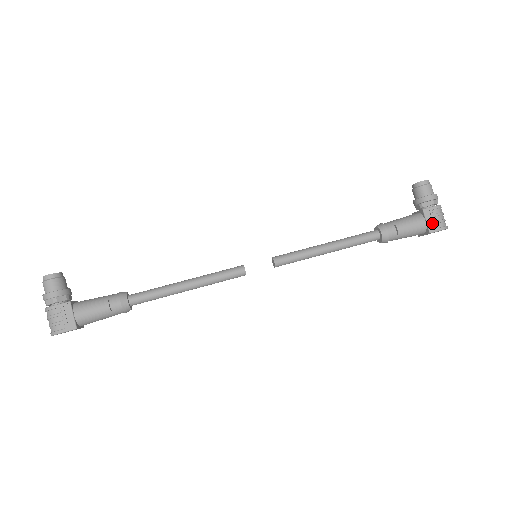
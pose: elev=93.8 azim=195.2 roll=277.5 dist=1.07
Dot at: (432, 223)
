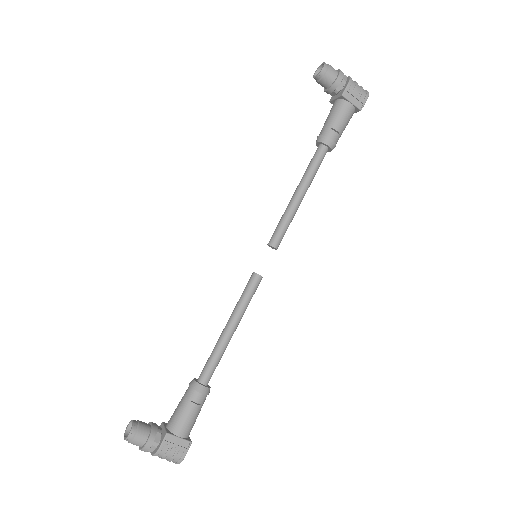
Dot at: (356, 100)
